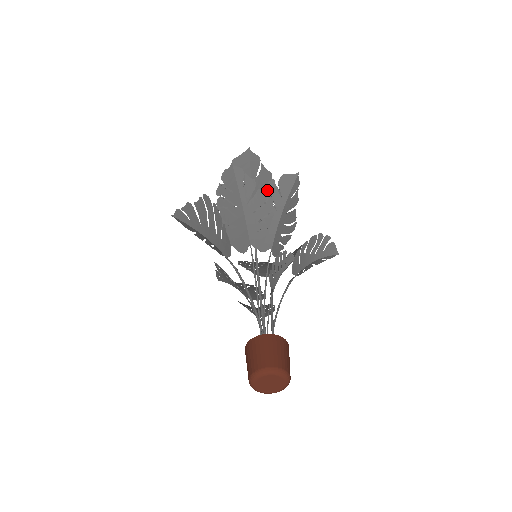
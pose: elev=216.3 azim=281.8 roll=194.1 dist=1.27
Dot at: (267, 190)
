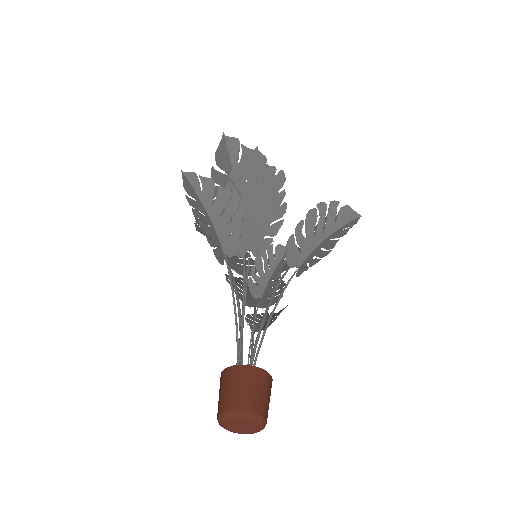
Dot at: occluded
